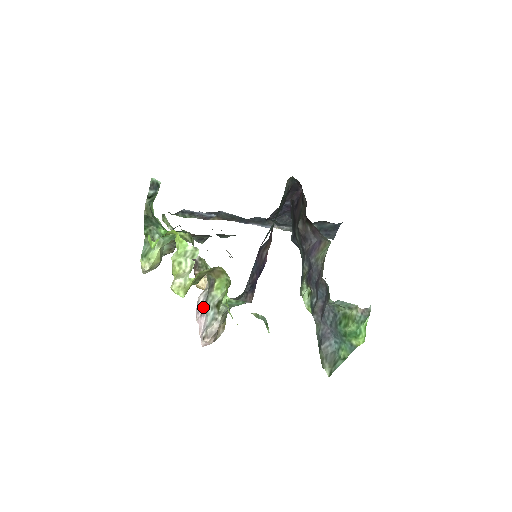
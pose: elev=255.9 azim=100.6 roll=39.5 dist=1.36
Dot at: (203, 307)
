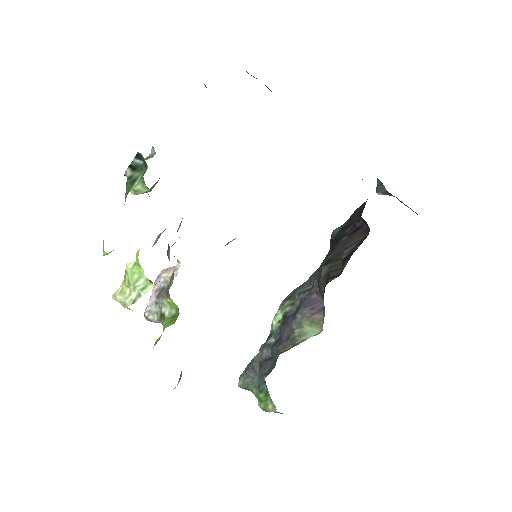
Dot at: (160, 287)
